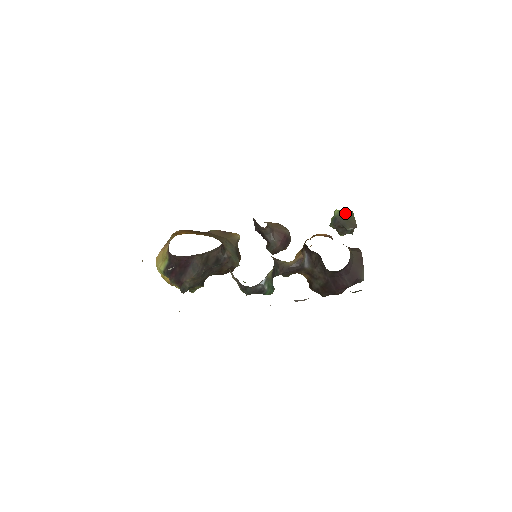
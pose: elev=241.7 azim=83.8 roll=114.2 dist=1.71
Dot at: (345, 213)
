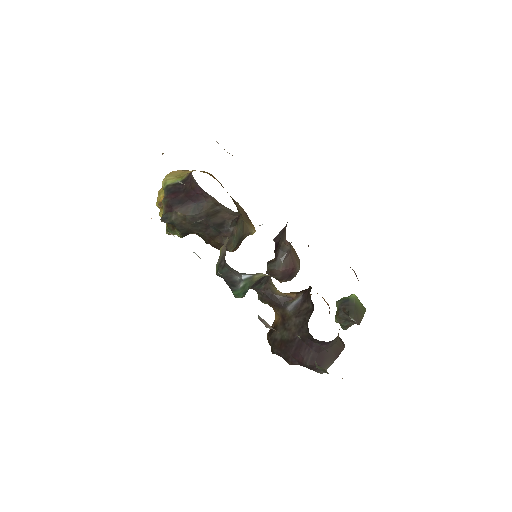
Dot at: (359, 304)
